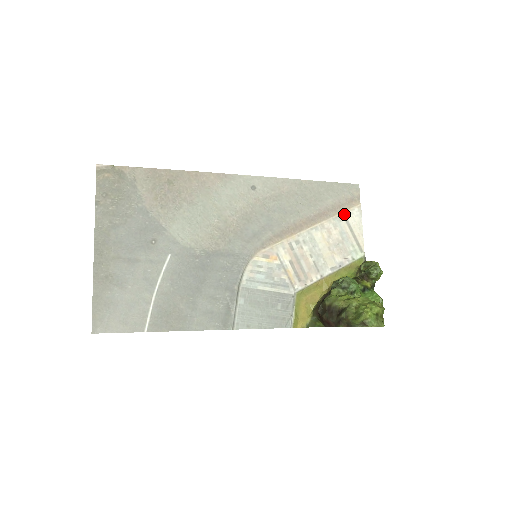
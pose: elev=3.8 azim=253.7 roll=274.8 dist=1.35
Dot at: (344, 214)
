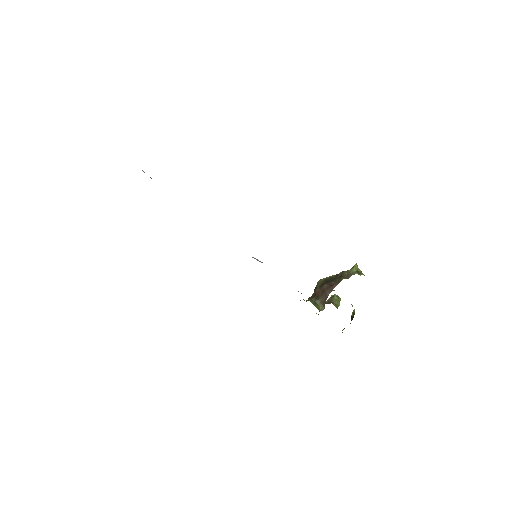
Dot at: occluded
